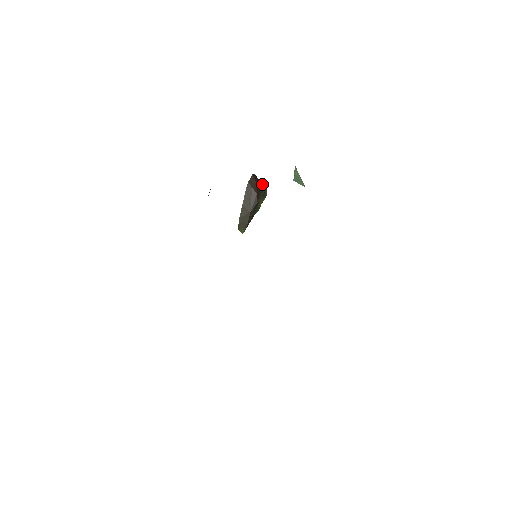
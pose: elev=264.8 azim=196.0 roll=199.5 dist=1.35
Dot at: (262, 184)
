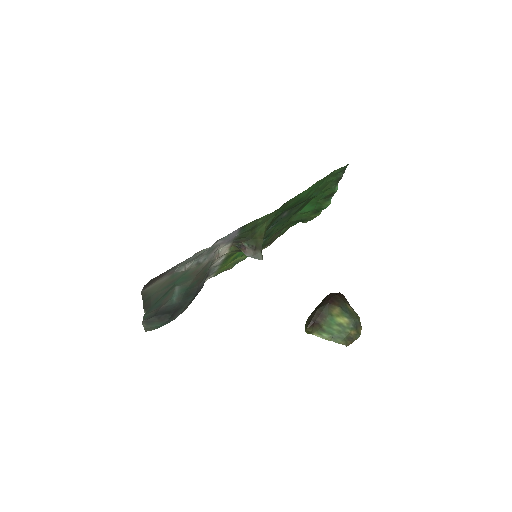
Dot at: (350, 307)
